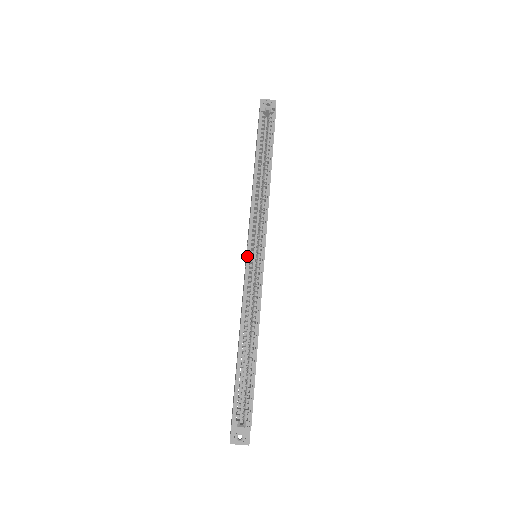
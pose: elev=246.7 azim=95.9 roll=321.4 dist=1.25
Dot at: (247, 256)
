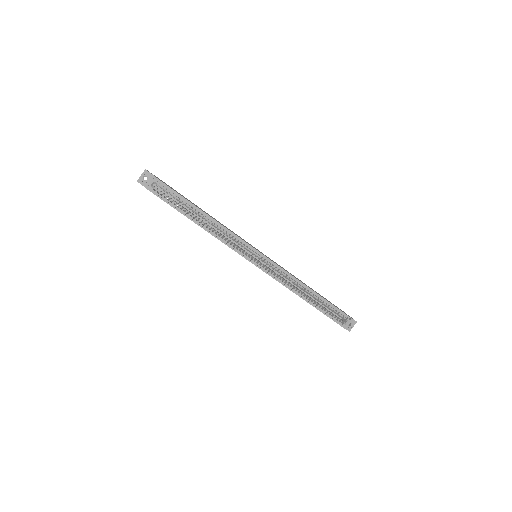
Dot at: (258, 267)
